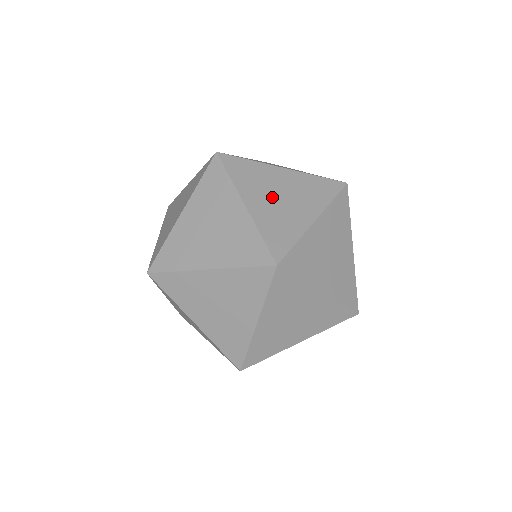
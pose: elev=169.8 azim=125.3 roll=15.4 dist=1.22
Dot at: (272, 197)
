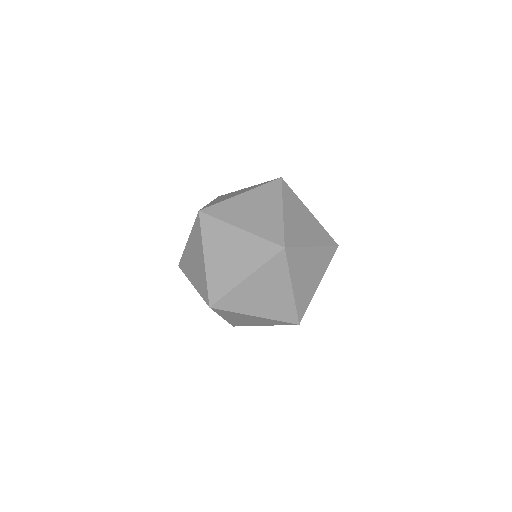
Dot at: (227, 196)
